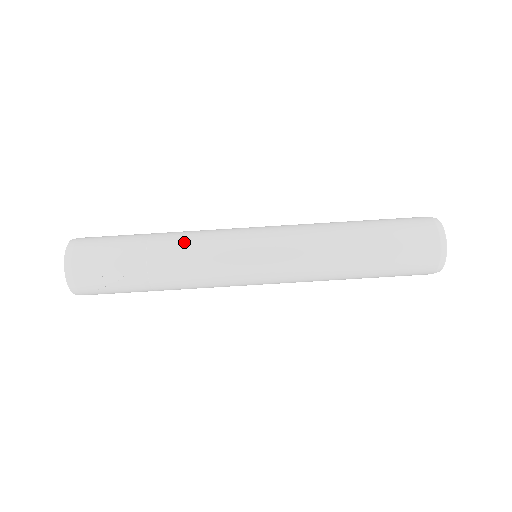
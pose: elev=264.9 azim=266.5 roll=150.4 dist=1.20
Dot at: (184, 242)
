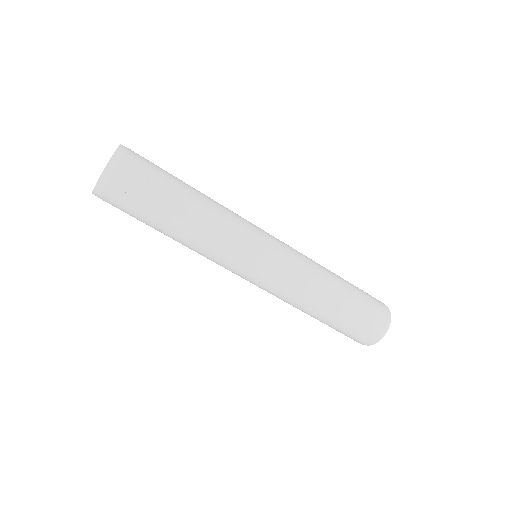
Dot at: (219, 205)
